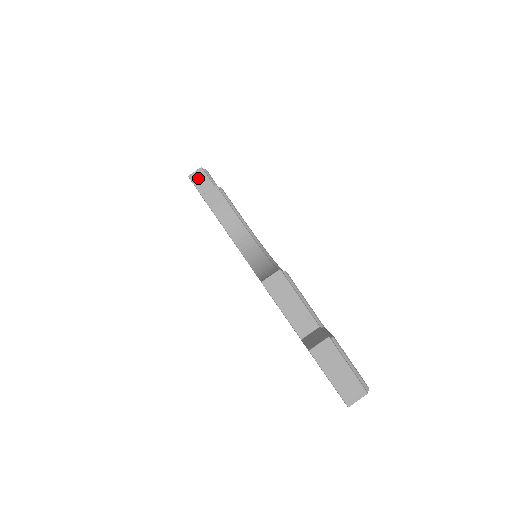
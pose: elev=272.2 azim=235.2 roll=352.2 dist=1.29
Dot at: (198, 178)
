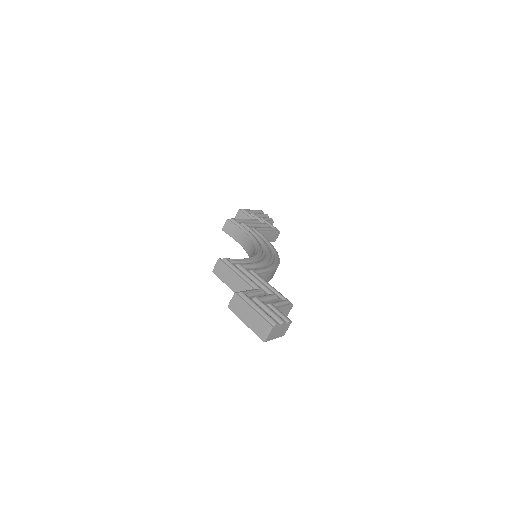
Dot at: (239, 218)
